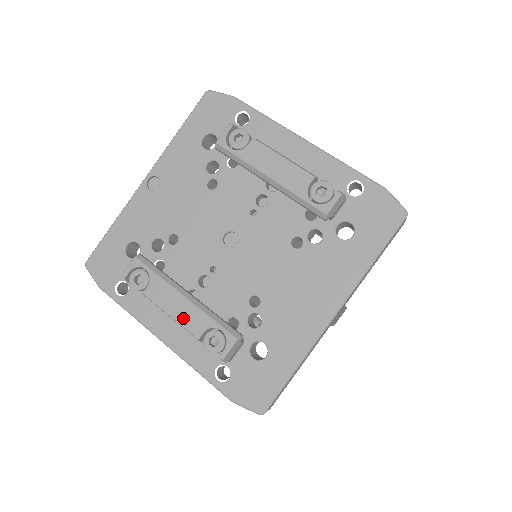
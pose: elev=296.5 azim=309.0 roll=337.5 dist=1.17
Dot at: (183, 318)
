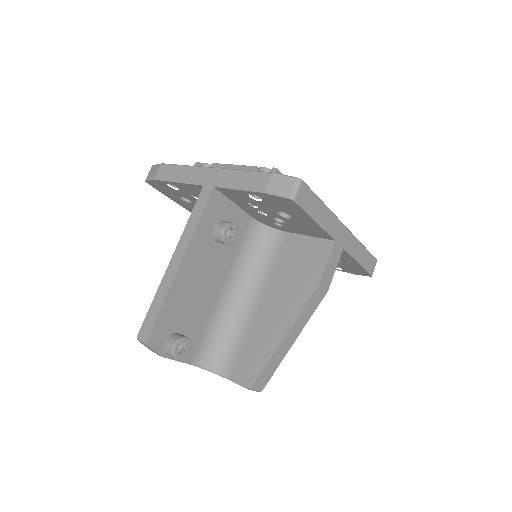
Dot at: occluded
